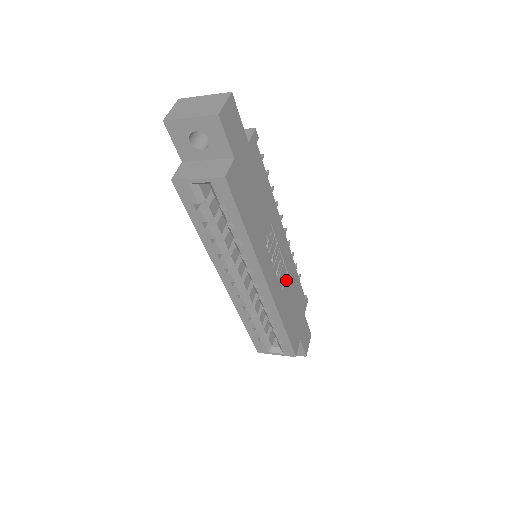
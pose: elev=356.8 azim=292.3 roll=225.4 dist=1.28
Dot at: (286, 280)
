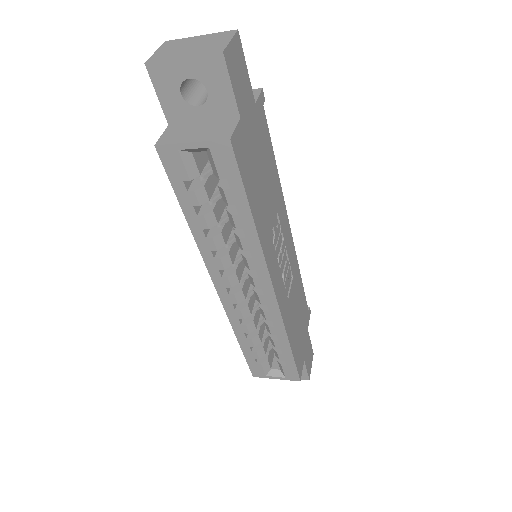
Dot at: (291, 286)
